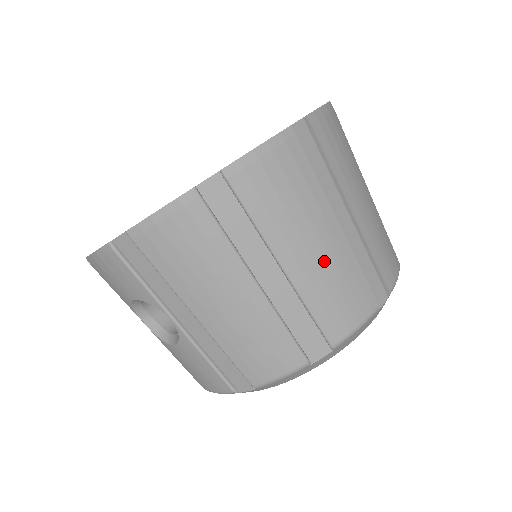
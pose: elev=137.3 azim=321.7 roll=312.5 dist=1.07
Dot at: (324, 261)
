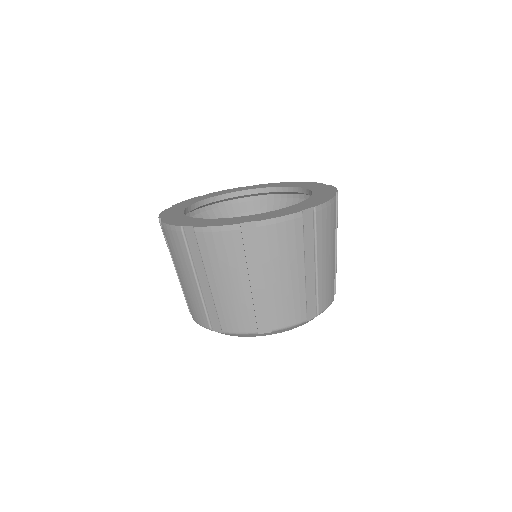
Dot at: (231, 294)
